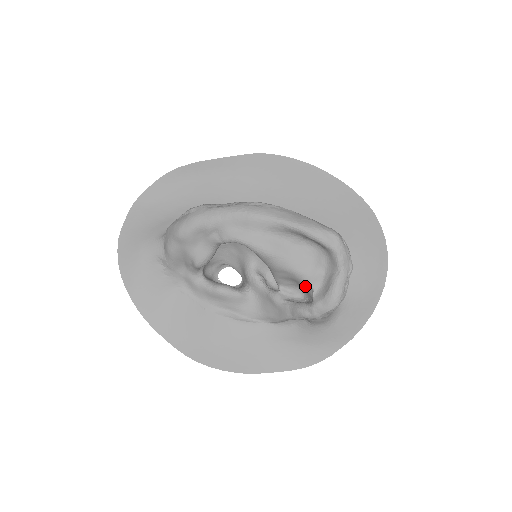
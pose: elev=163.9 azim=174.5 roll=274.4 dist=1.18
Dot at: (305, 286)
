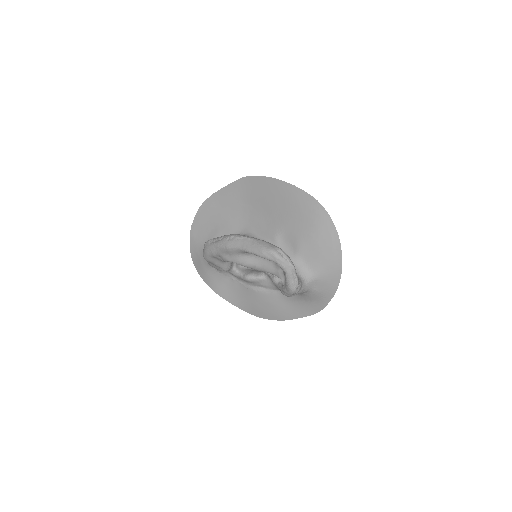
Dot at: occluded
